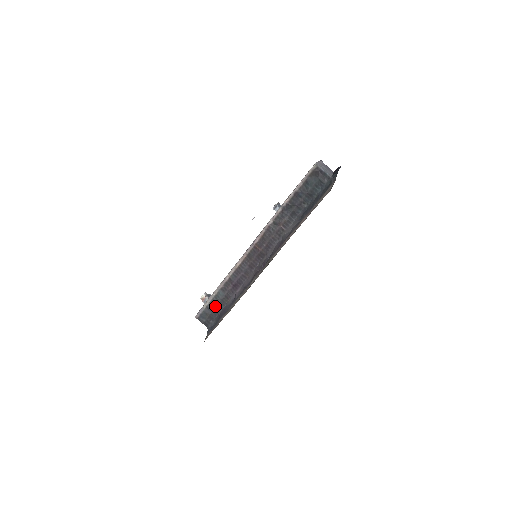
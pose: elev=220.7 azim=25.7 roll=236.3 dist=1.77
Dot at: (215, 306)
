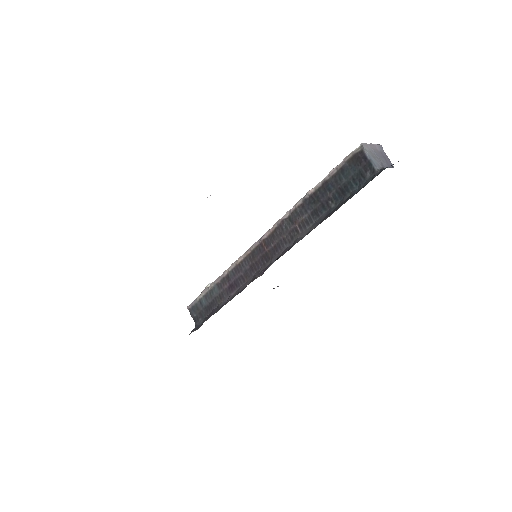
Dot at: (207, 303)
